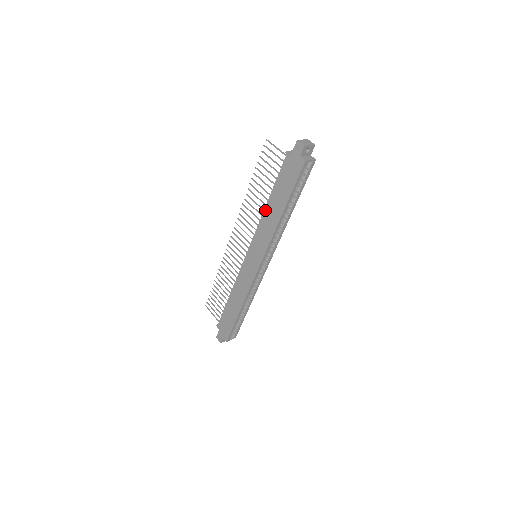
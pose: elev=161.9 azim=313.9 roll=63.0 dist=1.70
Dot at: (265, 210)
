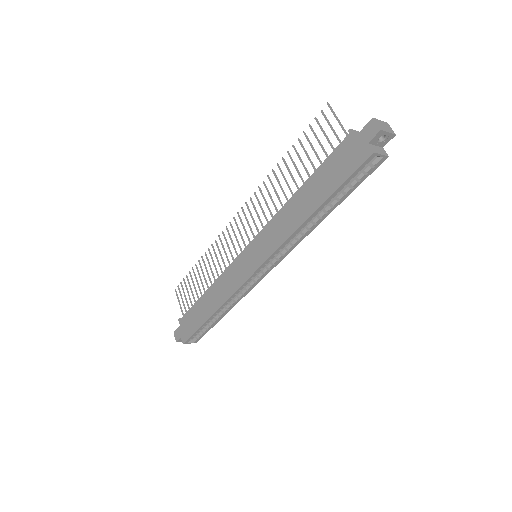
Dot at: (290, 201)
